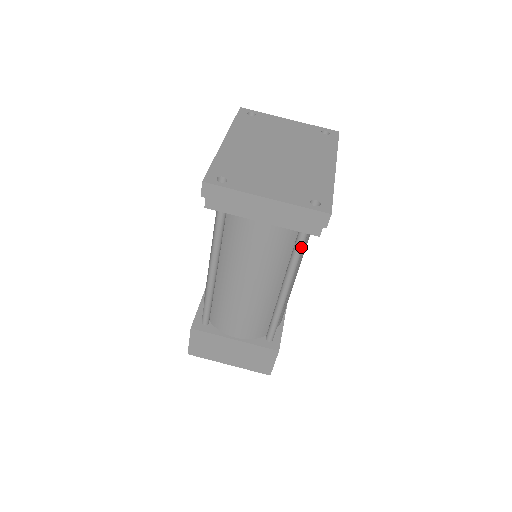
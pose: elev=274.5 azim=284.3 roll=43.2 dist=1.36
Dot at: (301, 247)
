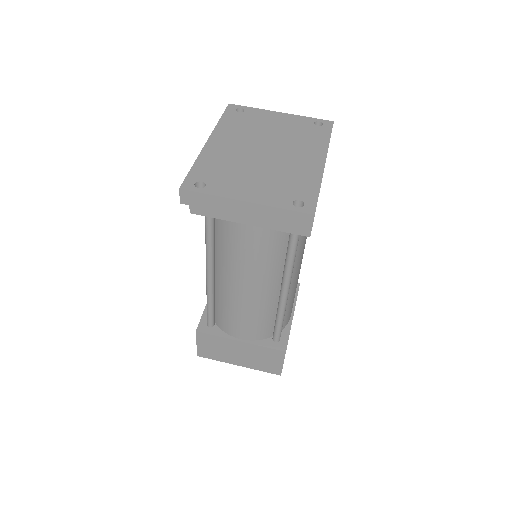
Dot at: (294, 247)
